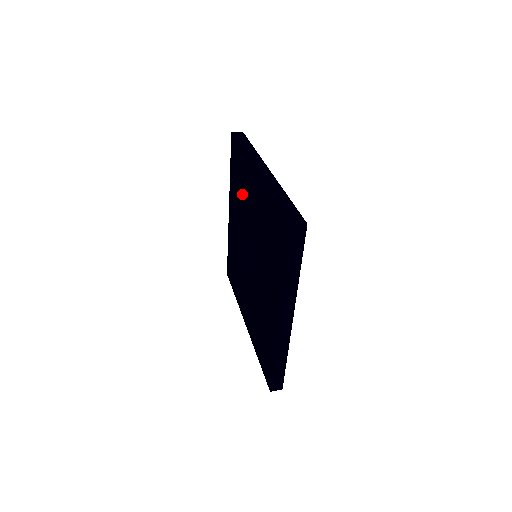
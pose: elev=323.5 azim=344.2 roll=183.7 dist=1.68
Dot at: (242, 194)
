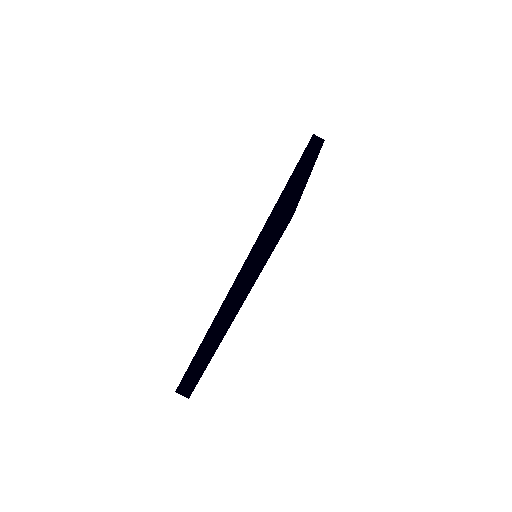
Dot at: occluded
